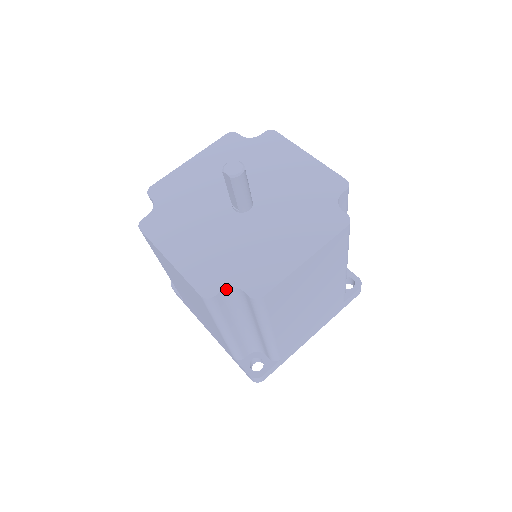
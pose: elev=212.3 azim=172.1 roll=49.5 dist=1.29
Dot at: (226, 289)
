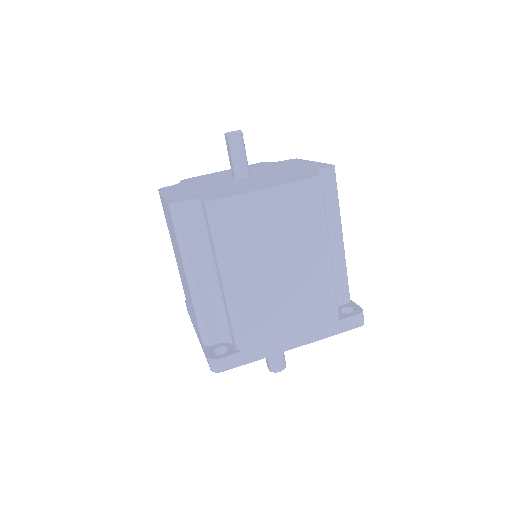
Dot at: (190, 201)
